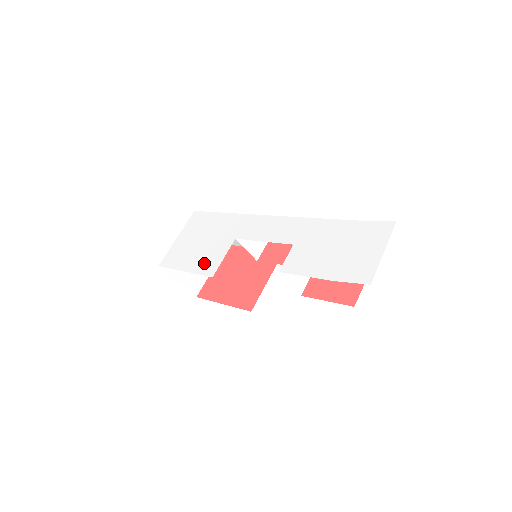
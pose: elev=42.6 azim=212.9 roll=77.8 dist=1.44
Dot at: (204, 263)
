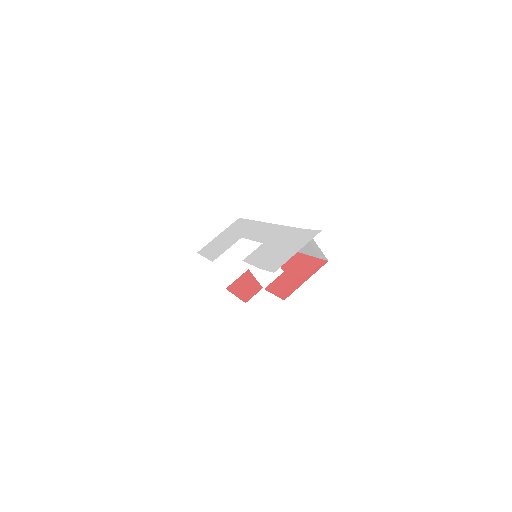
Dot at: (216, 252)
